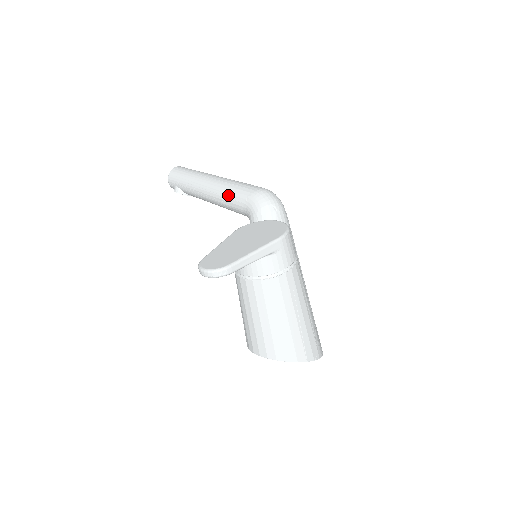
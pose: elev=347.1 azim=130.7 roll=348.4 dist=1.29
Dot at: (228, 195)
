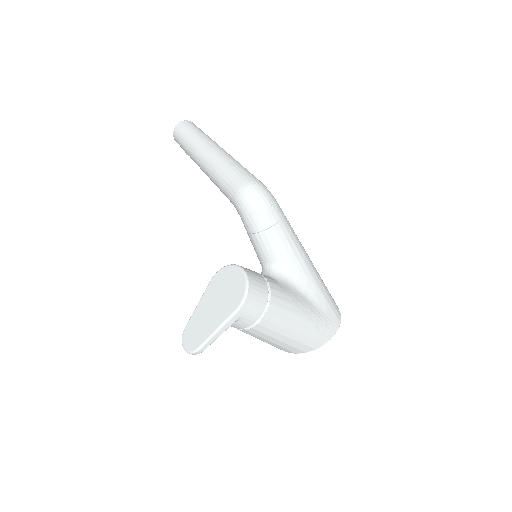
Dot at: (218, 187)
